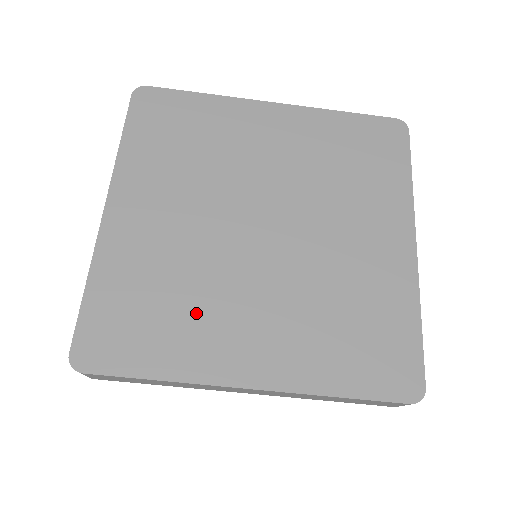
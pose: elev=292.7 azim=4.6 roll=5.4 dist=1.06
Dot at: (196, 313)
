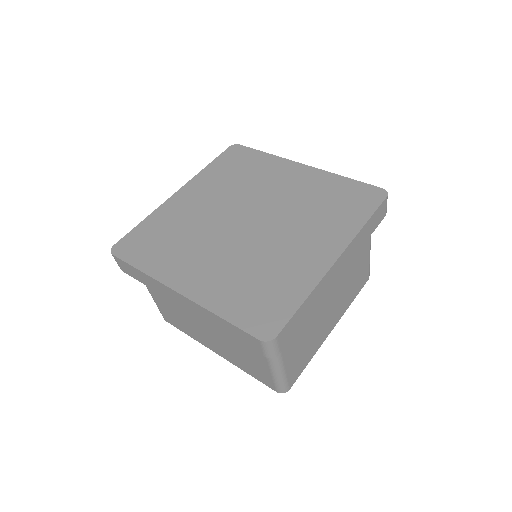
Dot at: (277, 269)
